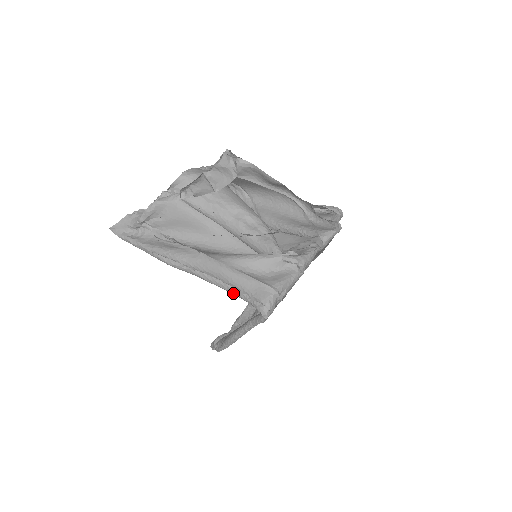
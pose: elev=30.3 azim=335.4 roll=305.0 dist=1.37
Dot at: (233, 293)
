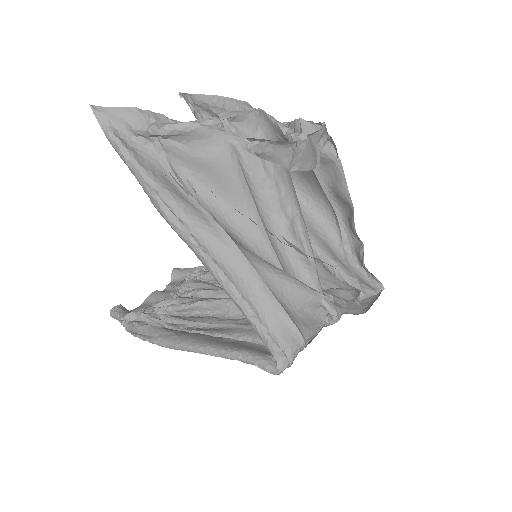
Dot at: (245, 313)
